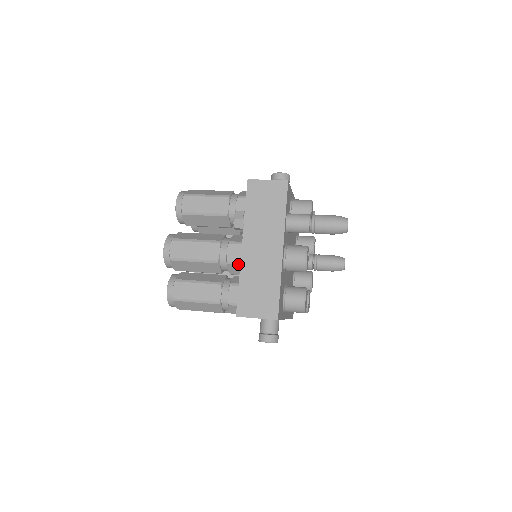
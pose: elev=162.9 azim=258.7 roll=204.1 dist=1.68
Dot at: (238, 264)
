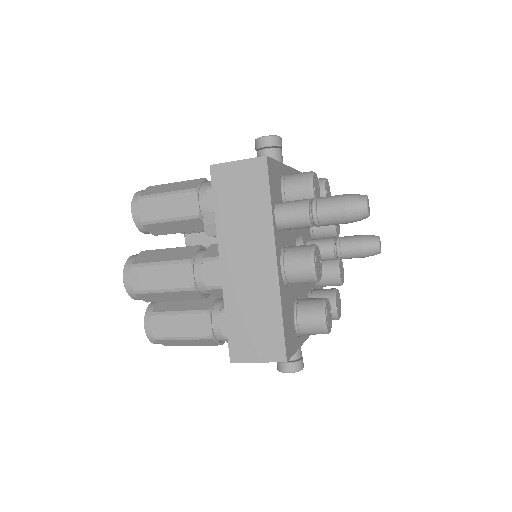
Dot at: (221, 288)
